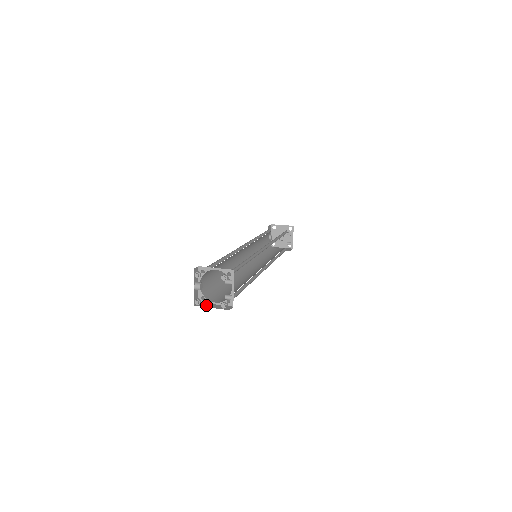
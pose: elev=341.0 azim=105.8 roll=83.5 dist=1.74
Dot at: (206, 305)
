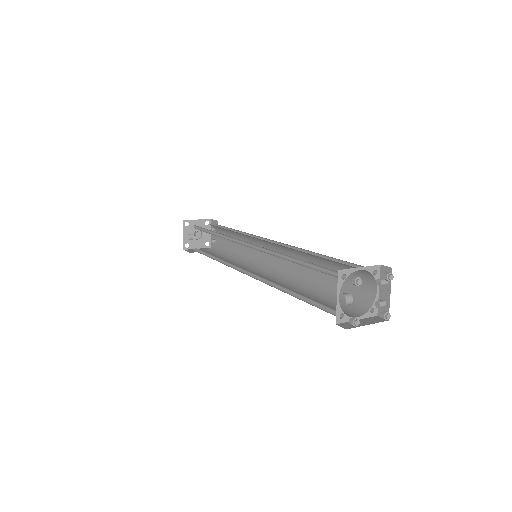
Dot at: occluded
